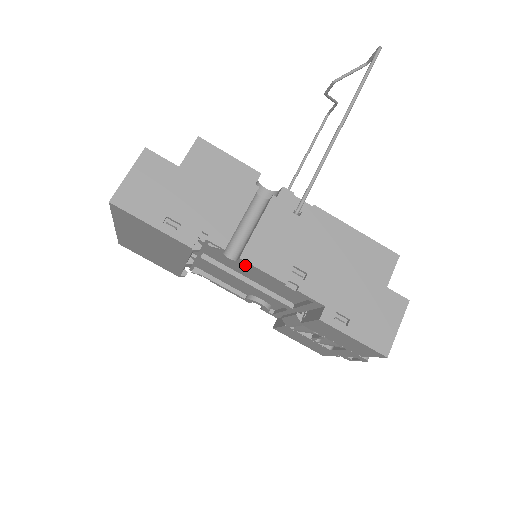
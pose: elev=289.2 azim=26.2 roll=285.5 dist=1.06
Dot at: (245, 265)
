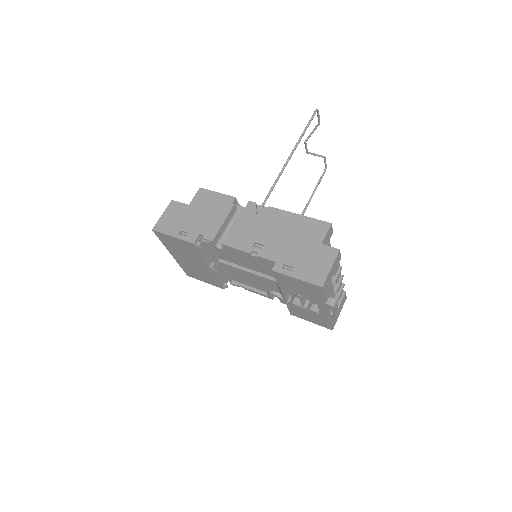
Dot at: (235, 254)
